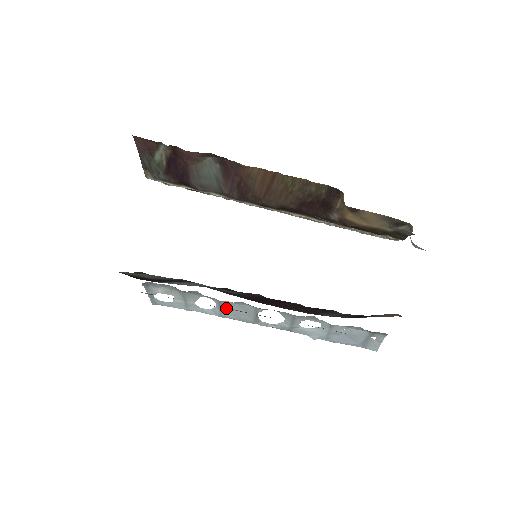
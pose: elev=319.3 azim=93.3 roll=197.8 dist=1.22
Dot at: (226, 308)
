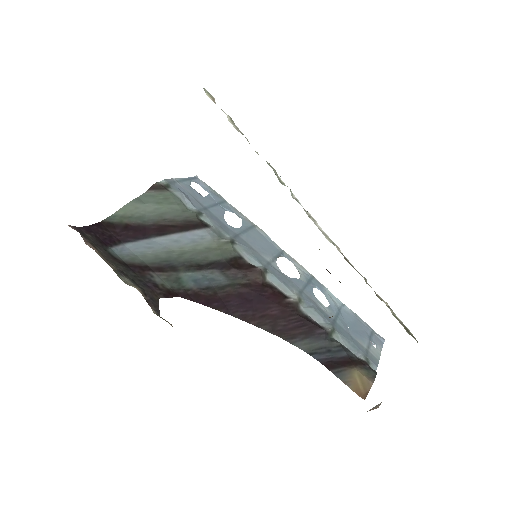
Dot at: (249, 236)
